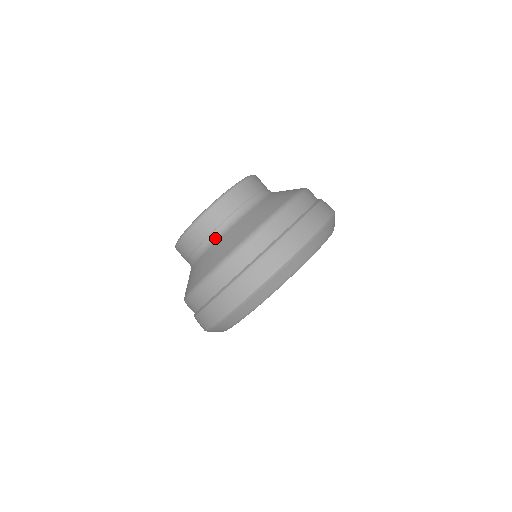
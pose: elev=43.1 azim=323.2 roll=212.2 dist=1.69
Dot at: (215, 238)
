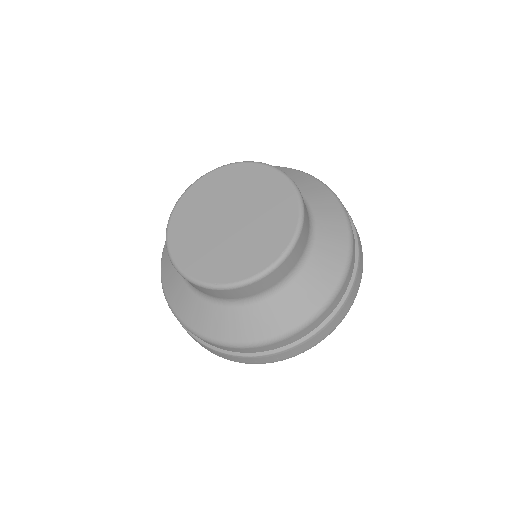
Dot at: (268, 293)
